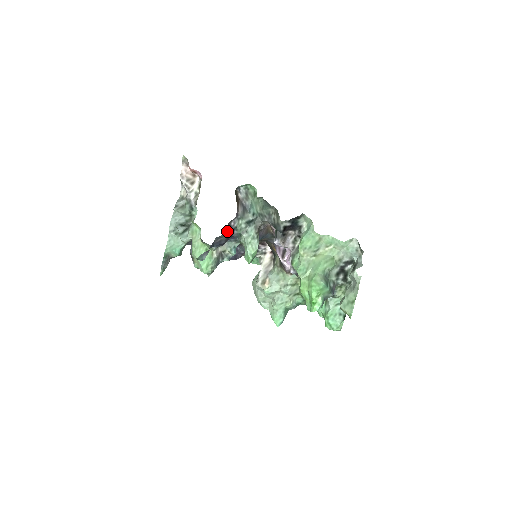
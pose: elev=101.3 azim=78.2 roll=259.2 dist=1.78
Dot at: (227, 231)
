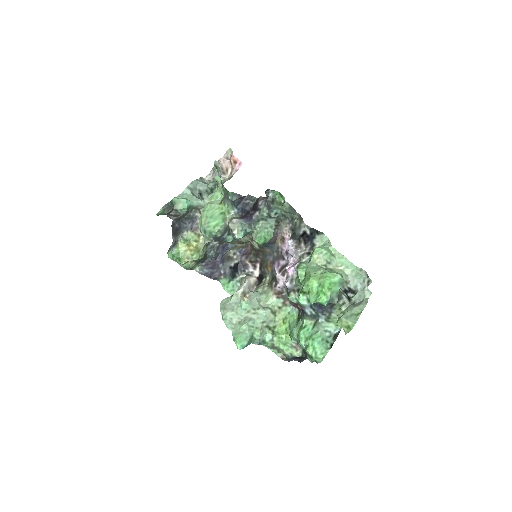
Dot at: (255, 202)
